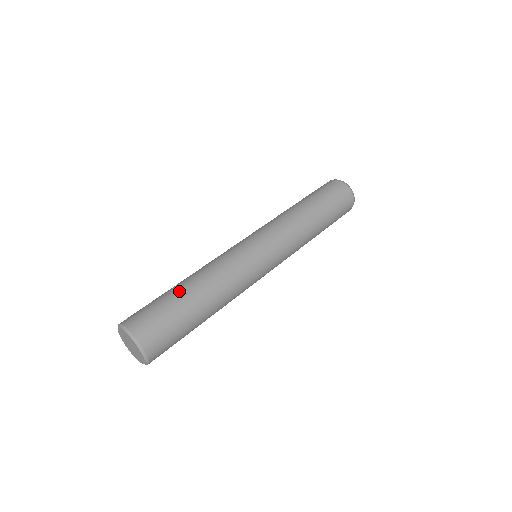
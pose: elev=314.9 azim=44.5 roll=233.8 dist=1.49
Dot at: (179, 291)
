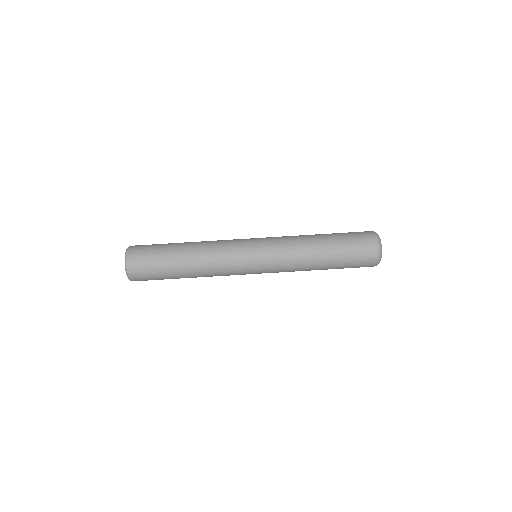
Dot at: (174, 247)
